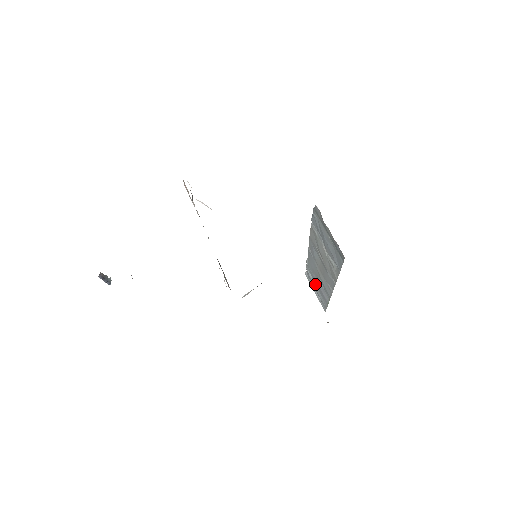
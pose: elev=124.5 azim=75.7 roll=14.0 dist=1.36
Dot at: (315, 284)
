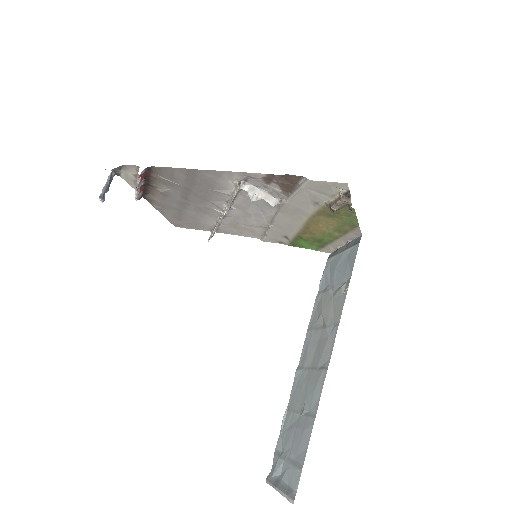
Dot at: (287, 452)
